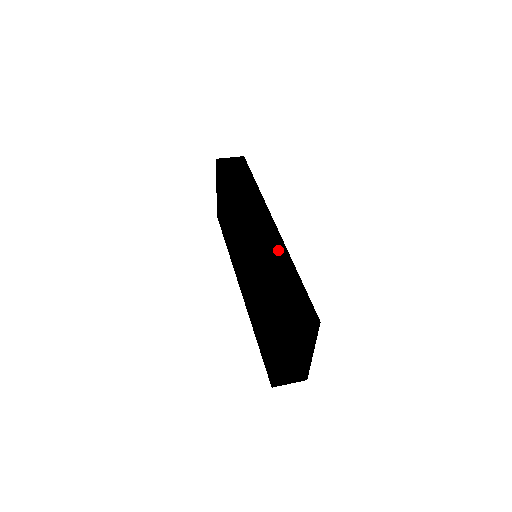
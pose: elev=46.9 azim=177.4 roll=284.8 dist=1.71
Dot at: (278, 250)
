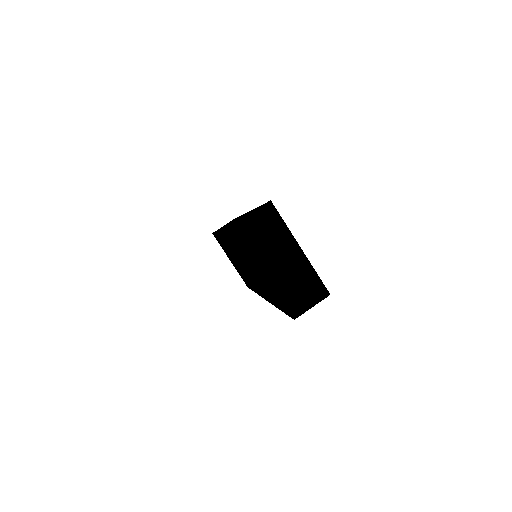
Dot at: occluded
